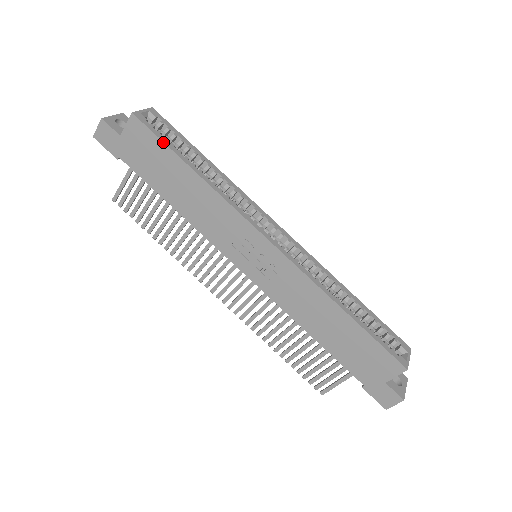
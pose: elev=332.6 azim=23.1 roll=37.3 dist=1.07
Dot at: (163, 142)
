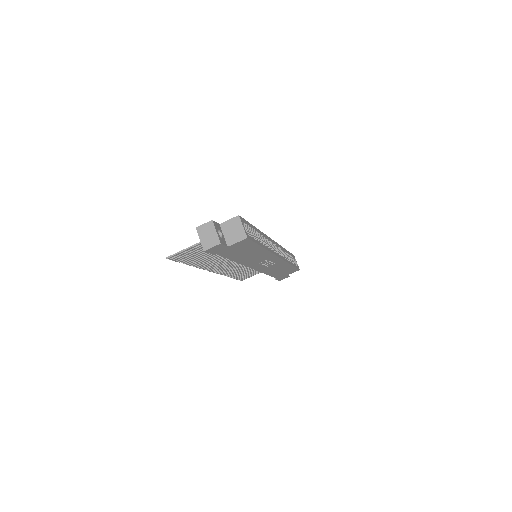
Dot at: (256, 243)
